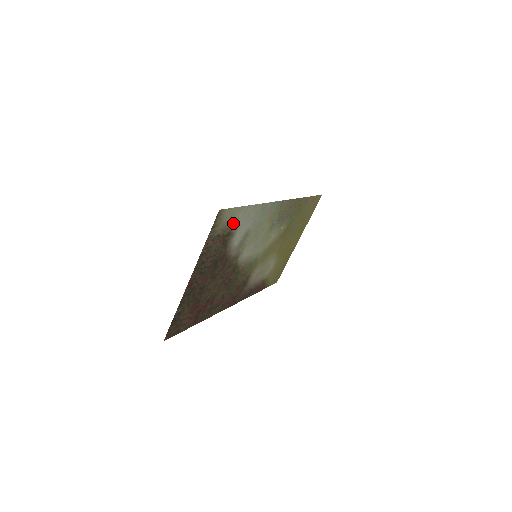
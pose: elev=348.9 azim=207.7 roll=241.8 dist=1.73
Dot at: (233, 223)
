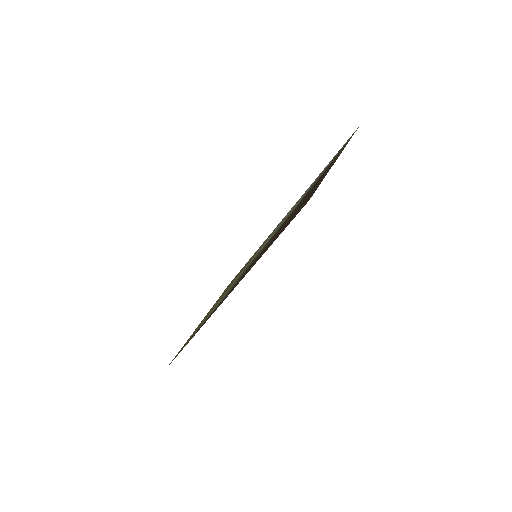
Dot at: (329, 163)
